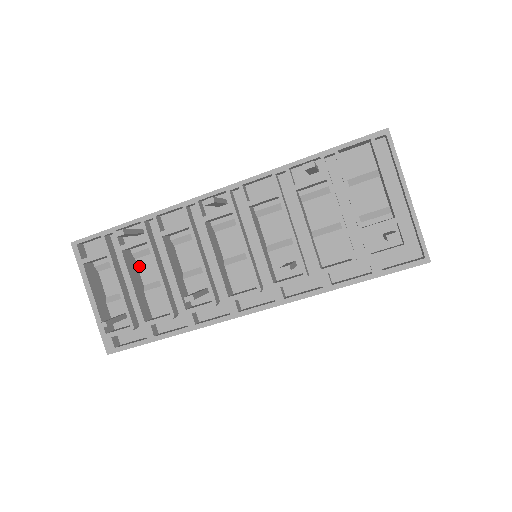
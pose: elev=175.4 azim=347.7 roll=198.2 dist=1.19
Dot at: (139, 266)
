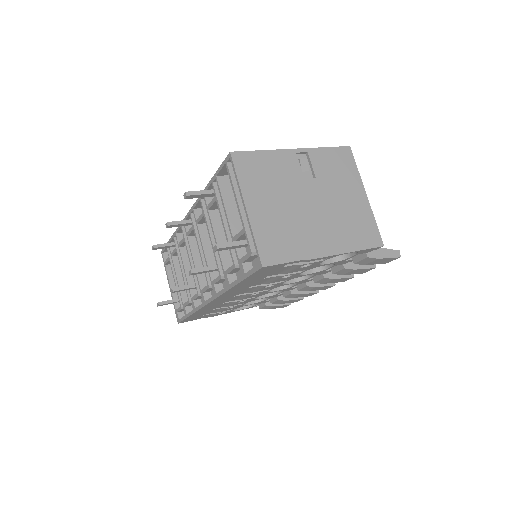
Dot at: occluded
